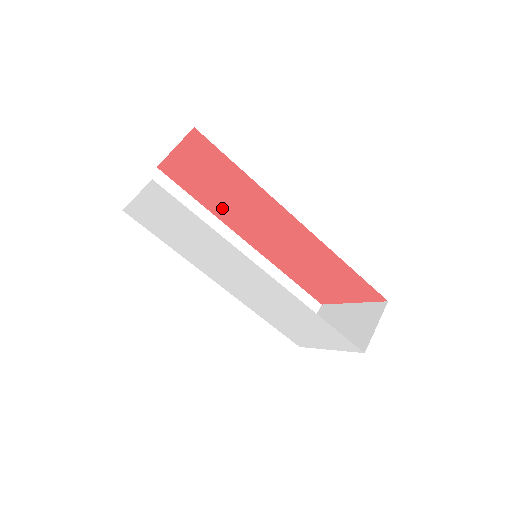
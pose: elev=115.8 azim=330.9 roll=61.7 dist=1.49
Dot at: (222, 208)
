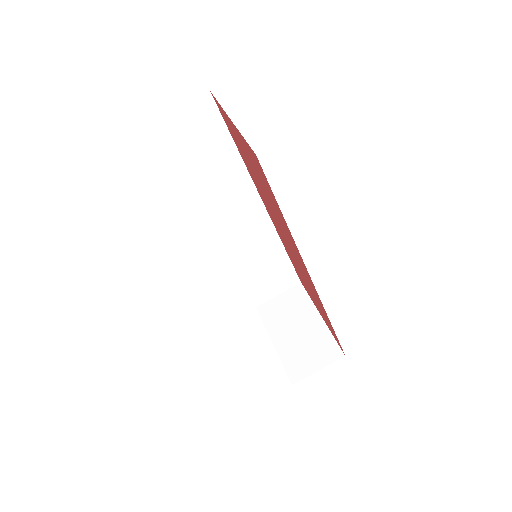
Dot at: occluded
